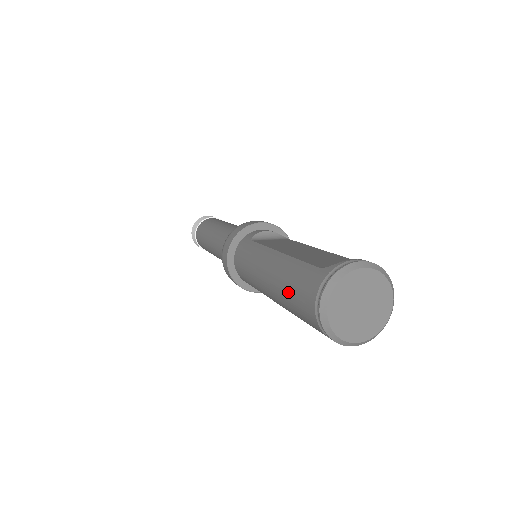
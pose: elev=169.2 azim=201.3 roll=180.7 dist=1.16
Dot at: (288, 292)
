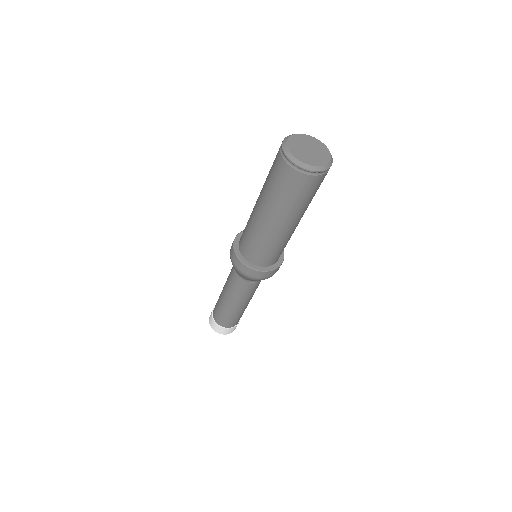
Dot at: (268, 177)
